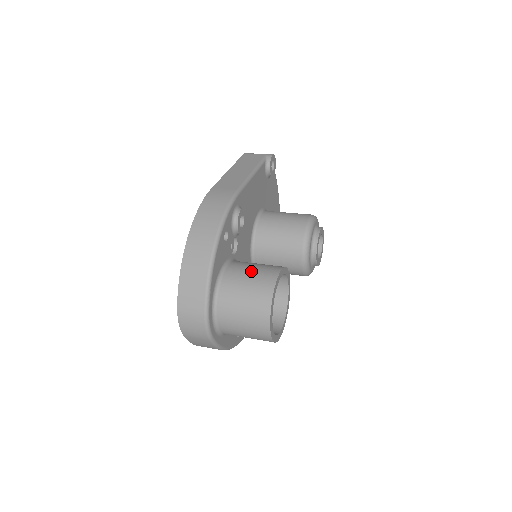
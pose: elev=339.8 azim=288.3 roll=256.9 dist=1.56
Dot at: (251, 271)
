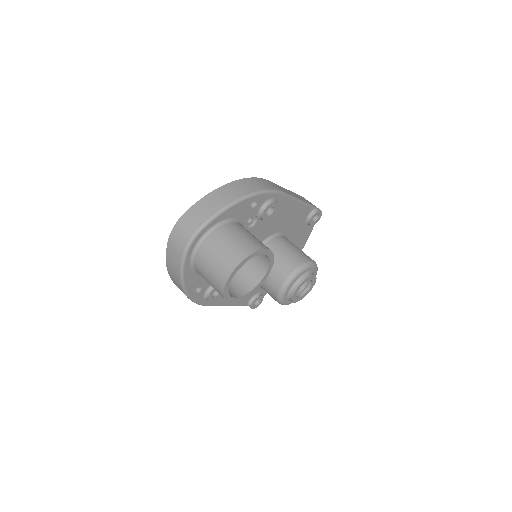
Dot at: (251, 235)
